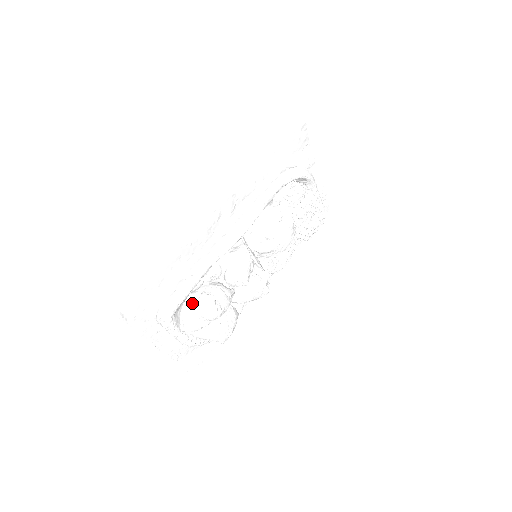
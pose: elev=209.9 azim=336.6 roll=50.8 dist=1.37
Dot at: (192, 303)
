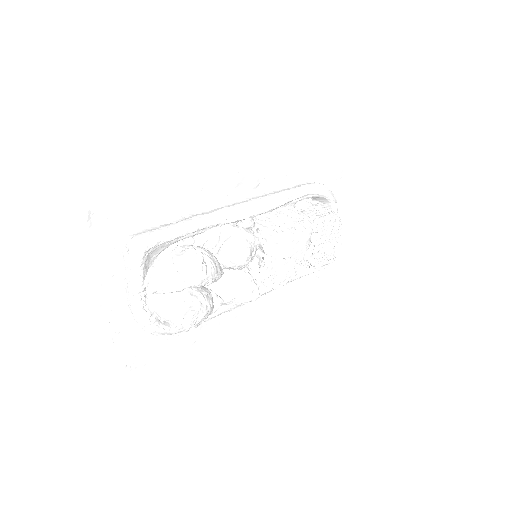
Dot at: (174, 252)
